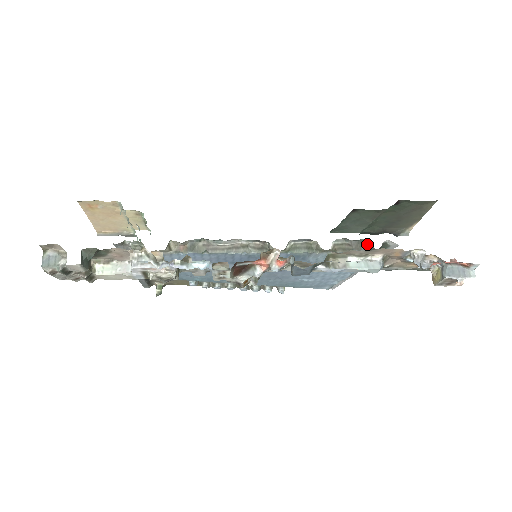
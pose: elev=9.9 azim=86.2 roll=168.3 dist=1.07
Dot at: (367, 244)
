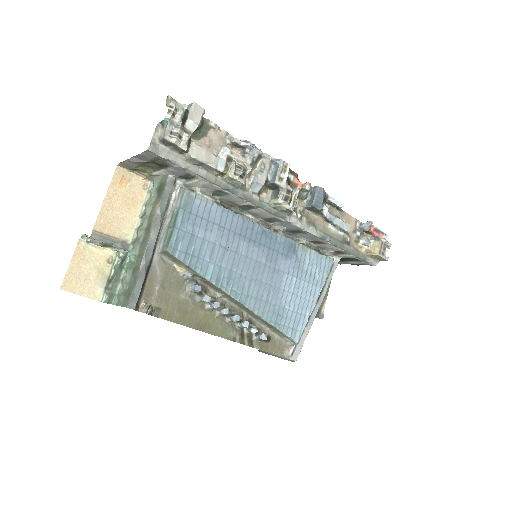
Dot at: (323, 254)
